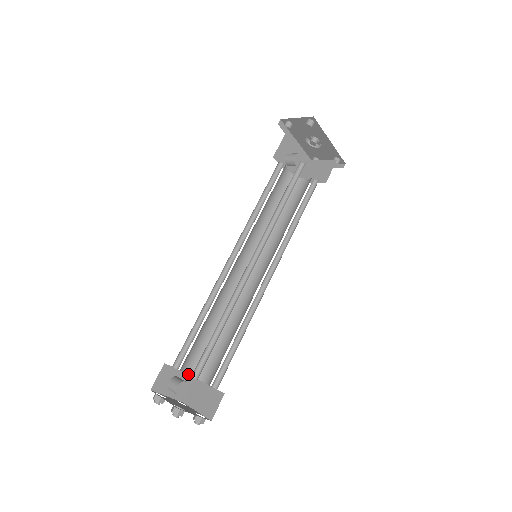
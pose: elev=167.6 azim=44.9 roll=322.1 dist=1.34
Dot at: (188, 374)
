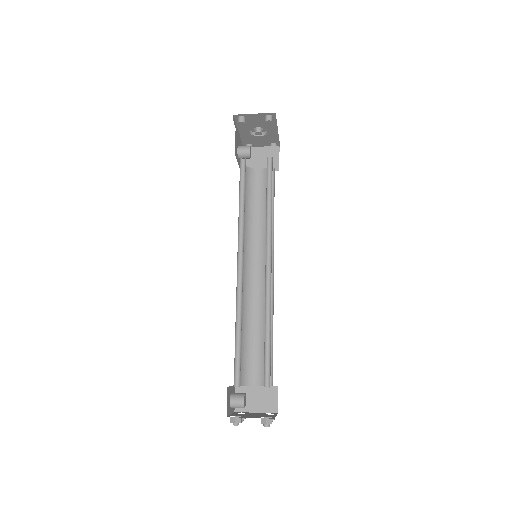
Dot at: occluded
